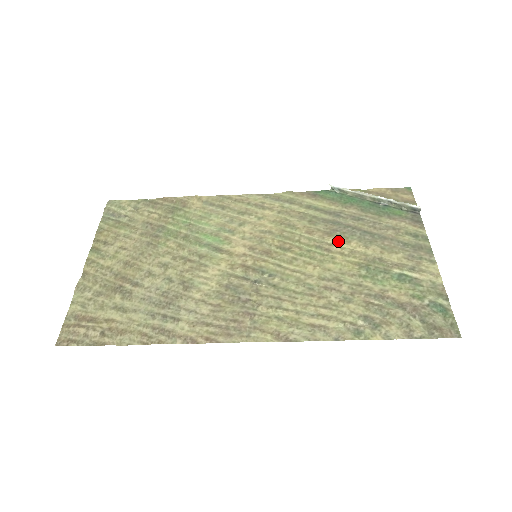
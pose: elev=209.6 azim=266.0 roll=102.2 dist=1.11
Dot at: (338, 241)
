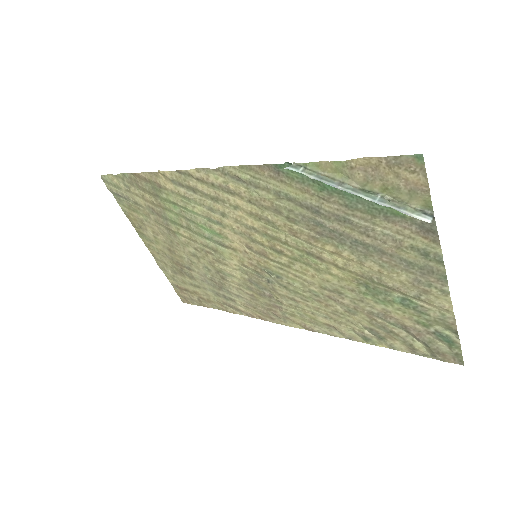
Dot at: (327, 250)
